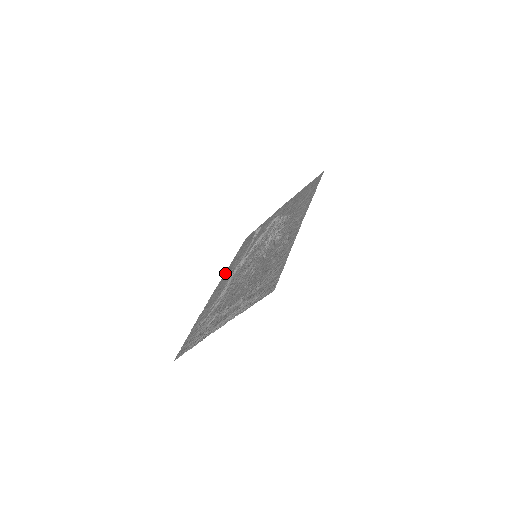
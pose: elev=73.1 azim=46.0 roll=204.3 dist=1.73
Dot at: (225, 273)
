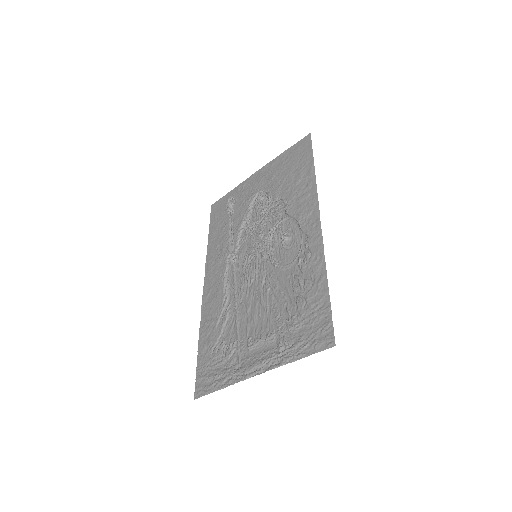
Dot at: (207, 264)
